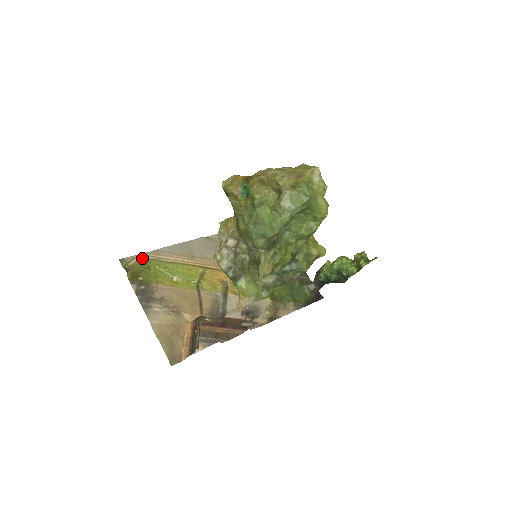
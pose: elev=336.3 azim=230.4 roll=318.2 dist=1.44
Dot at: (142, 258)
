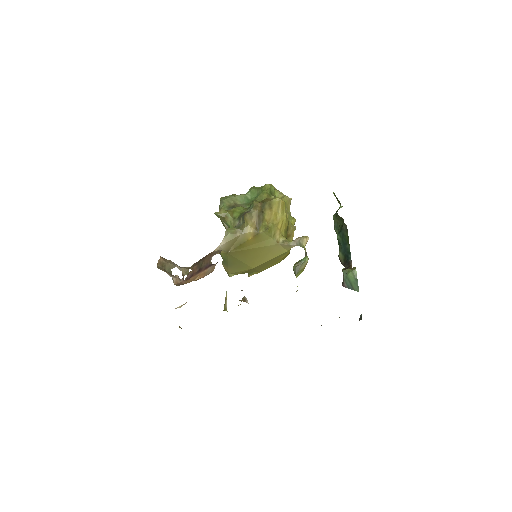
Dot at: occluded
